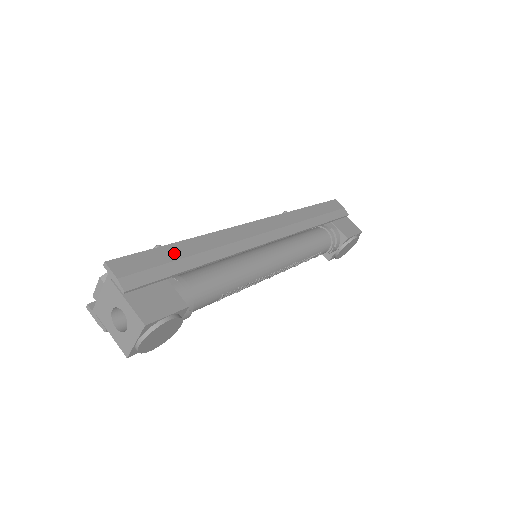
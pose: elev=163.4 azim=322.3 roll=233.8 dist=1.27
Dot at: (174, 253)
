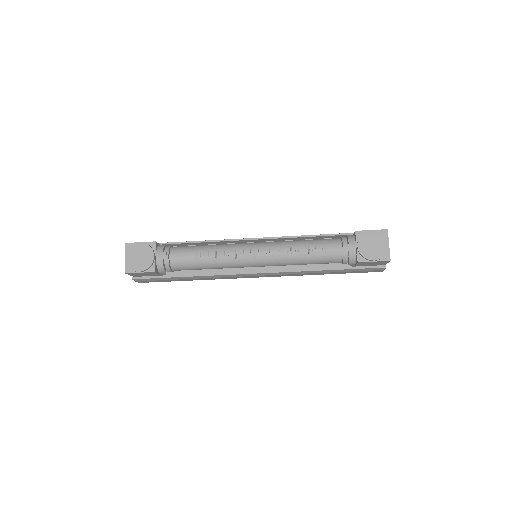
Dot at: occluded
